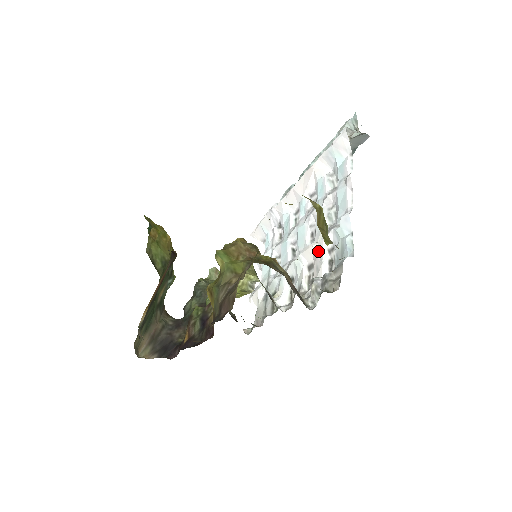
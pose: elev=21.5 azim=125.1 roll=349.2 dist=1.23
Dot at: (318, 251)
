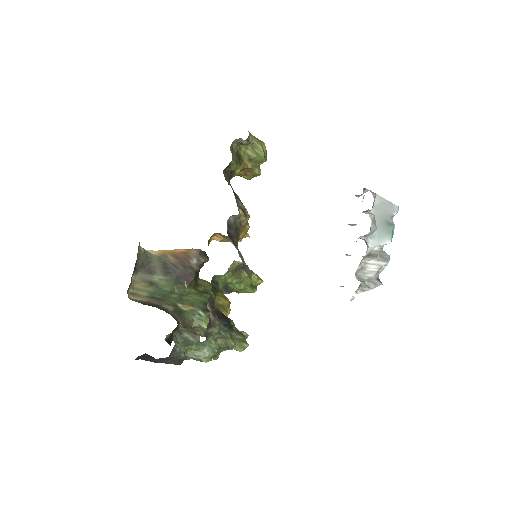
Dot at: occluded
